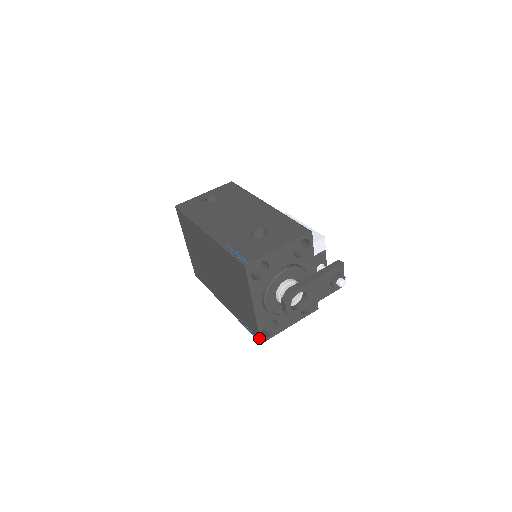
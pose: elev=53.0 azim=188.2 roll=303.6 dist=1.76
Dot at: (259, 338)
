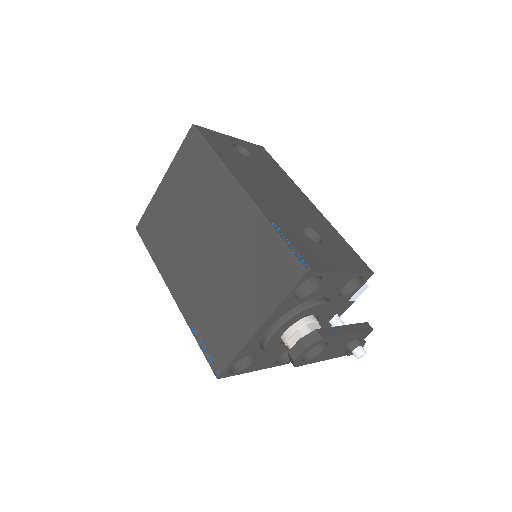
Dot at: (222, 370)
